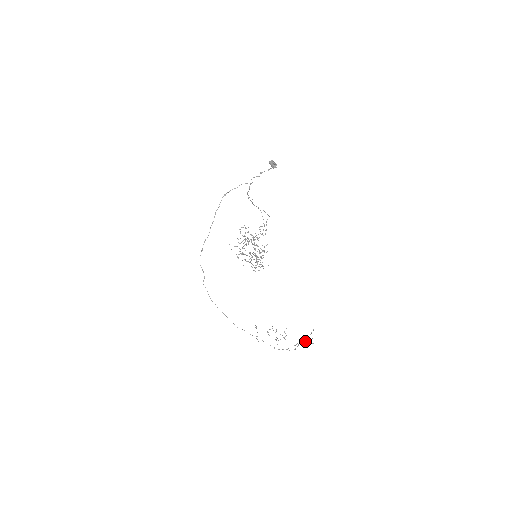
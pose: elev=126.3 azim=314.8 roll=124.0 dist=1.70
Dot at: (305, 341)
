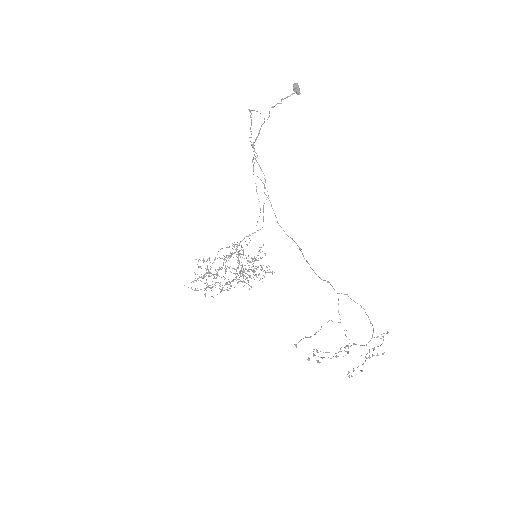
Dot at: (369, 357)
